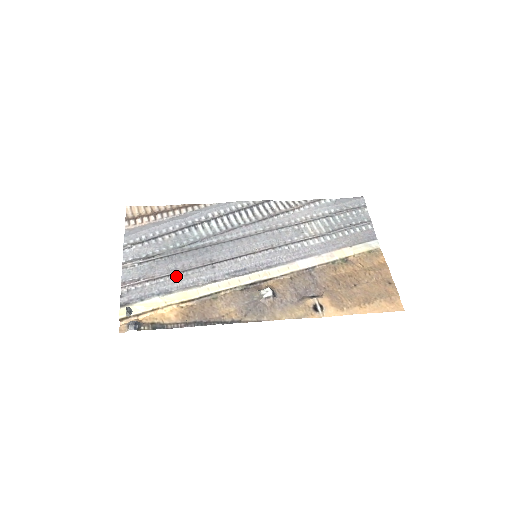
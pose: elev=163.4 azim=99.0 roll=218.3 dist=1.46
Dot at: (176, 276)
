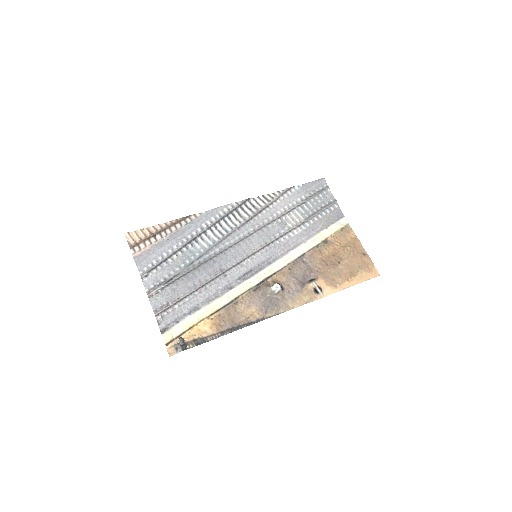
Dot at: (197, 292)
